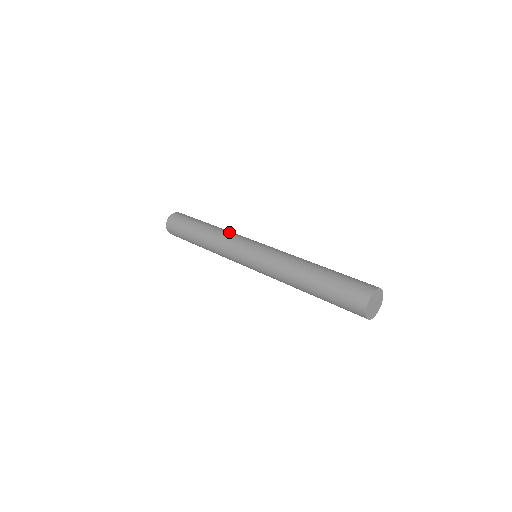
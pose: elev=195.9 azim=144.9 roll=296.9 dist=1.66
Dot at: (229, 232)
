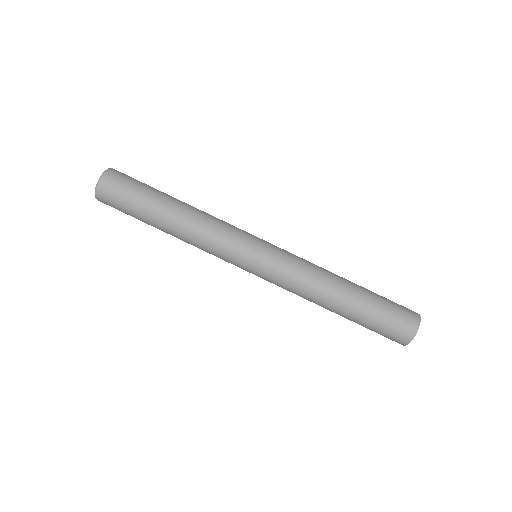
Dot at: (215, 219)
